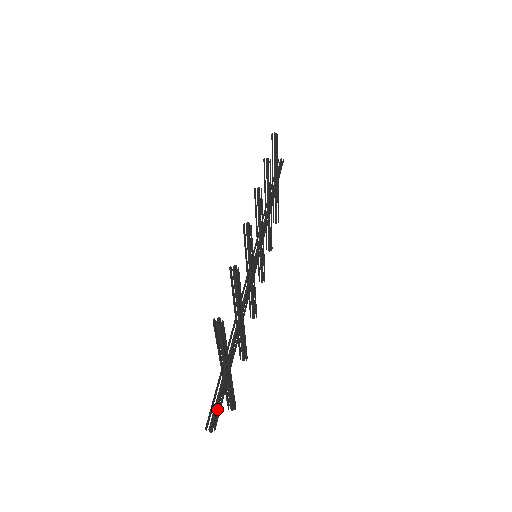
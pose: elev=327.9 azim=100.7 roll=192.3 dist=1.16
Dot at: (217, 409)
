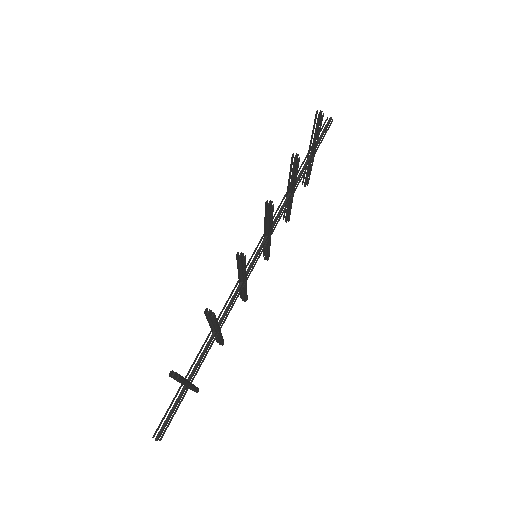
Dot at: (167, 422)
